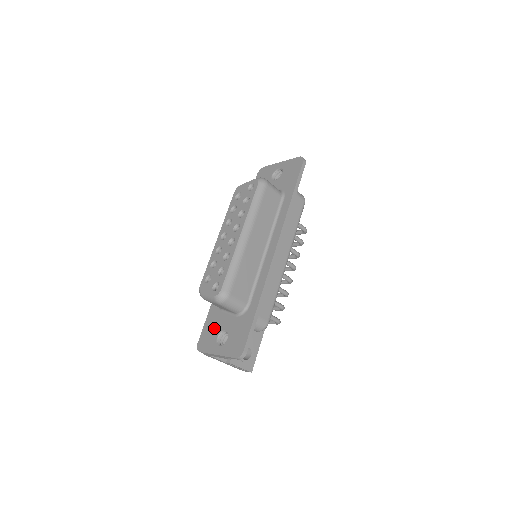
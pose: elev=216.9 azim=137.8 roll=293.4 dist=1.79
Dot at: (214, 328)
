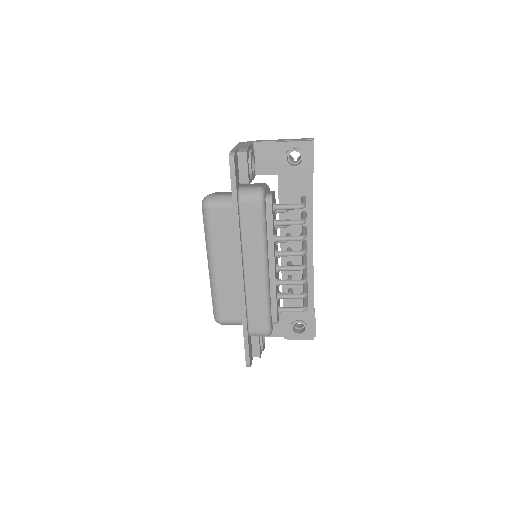
Dot at: occluded
